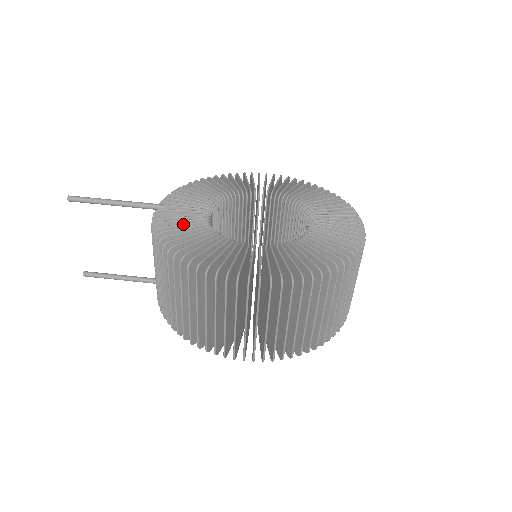
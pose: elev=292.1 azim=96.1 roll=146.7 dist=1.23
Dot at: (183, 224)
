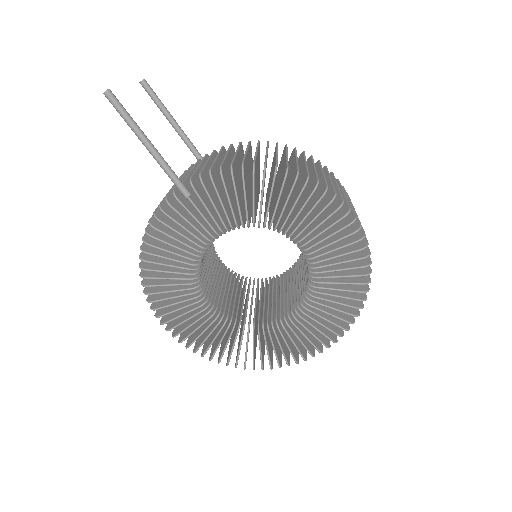
Dot at: occluded
